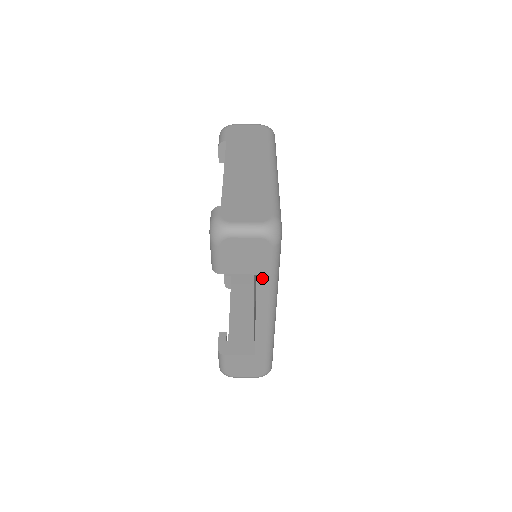
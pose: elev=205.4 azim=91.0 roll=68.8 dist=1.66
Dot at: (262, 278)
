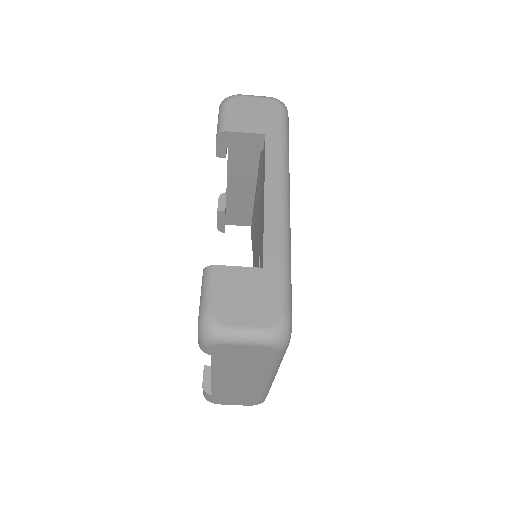
Dot at: (271, 139)
